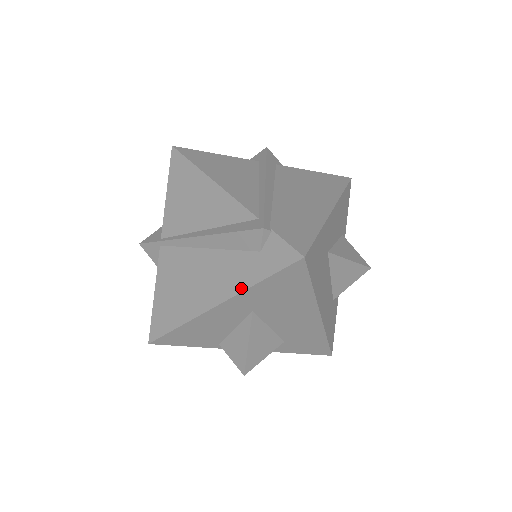
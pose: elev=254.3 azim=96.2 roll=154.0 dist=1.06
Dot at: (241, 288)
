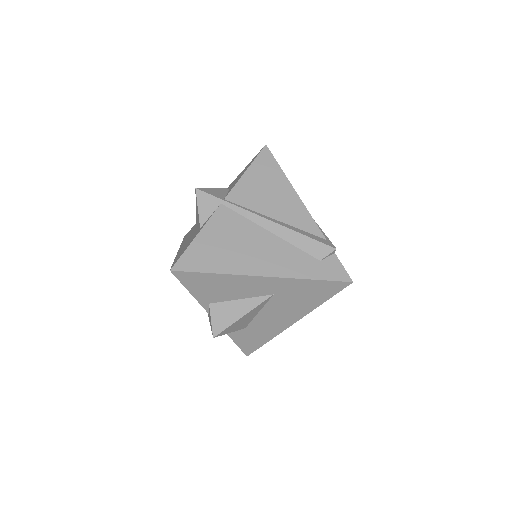
Dot at: (294, 275)
